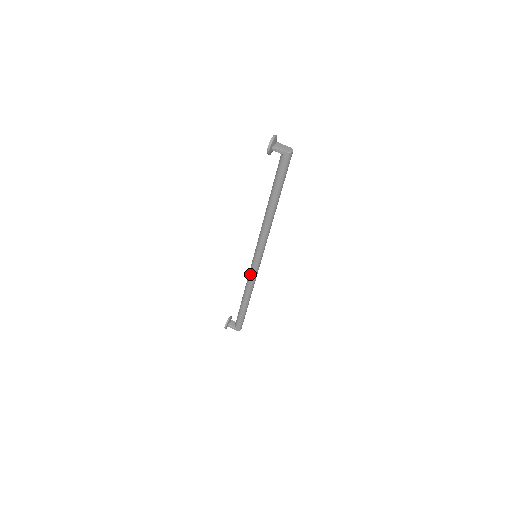
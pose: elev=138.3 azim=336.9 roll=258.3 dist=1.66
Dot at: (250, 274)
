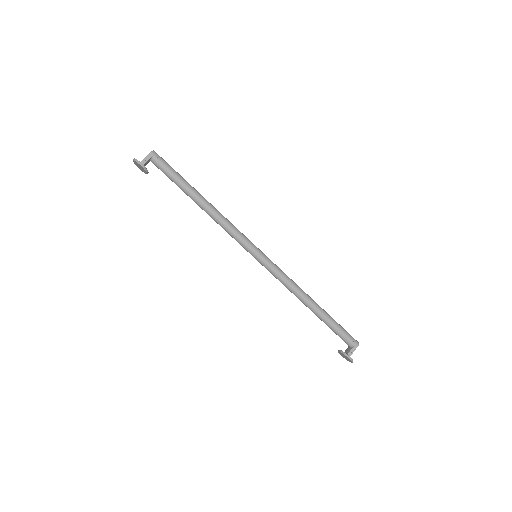
Dot at: (276, 274)
